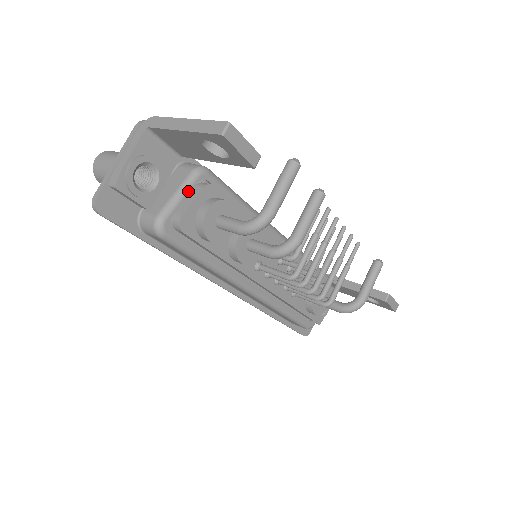
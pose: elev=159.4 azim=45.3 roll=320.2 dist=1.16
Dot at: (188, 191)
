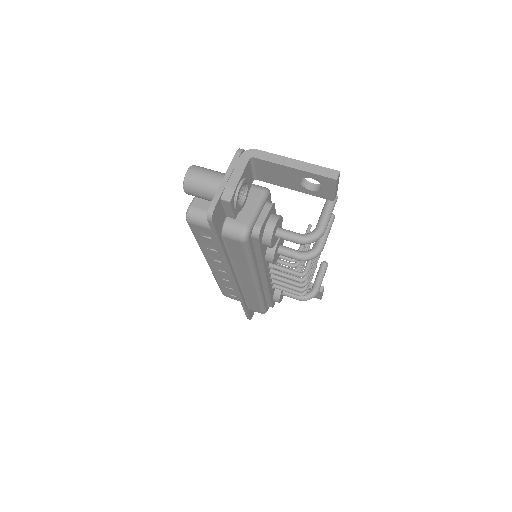
Dot at: (262, 207)
